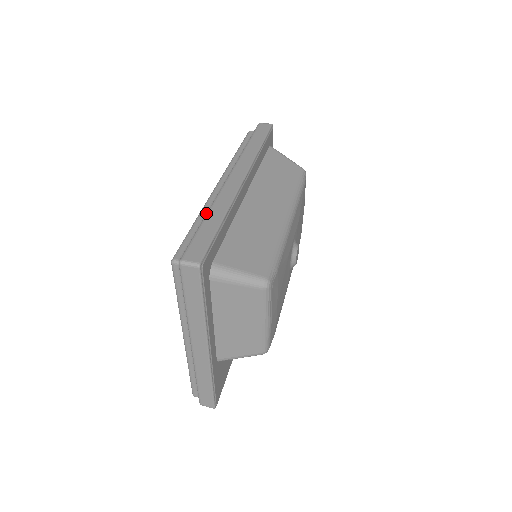
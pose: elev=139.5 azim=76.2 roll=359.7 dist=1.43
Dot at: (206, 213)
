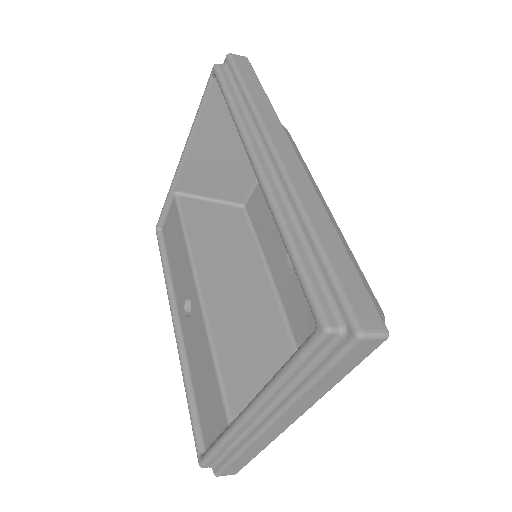
Dot at: (307, 228)
